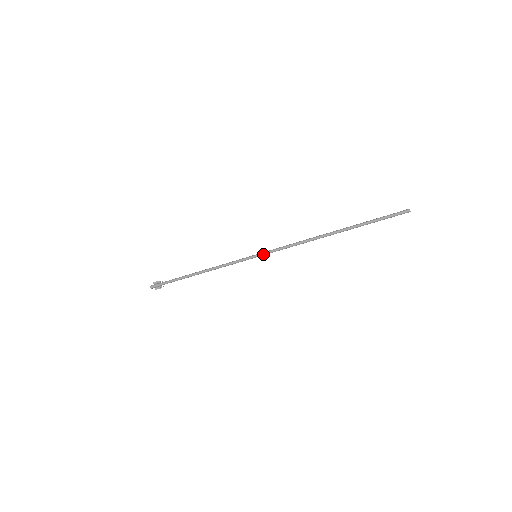
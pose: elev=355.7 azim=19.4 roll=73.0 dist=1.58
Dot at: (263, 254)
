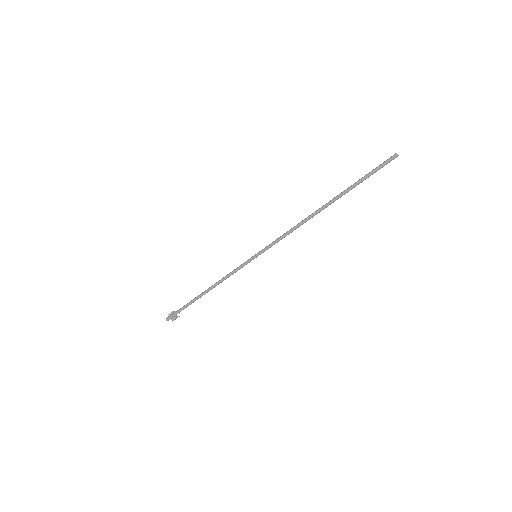
Dot at: (262, 252)
